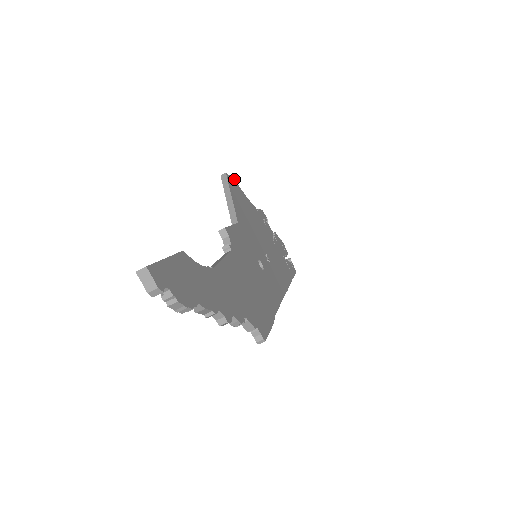
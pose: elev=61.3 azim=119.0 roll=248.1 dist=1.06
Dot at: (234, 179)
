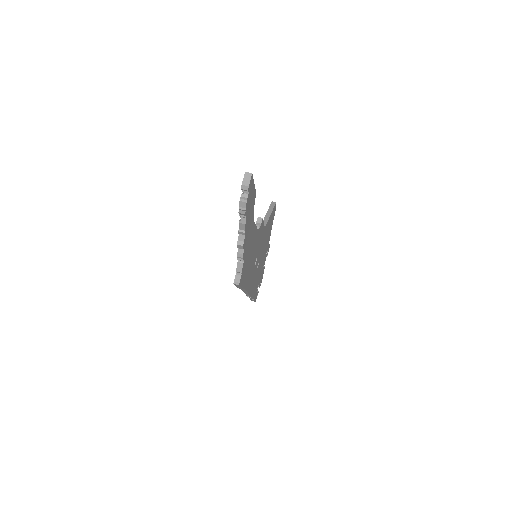
Dot at: occluded
